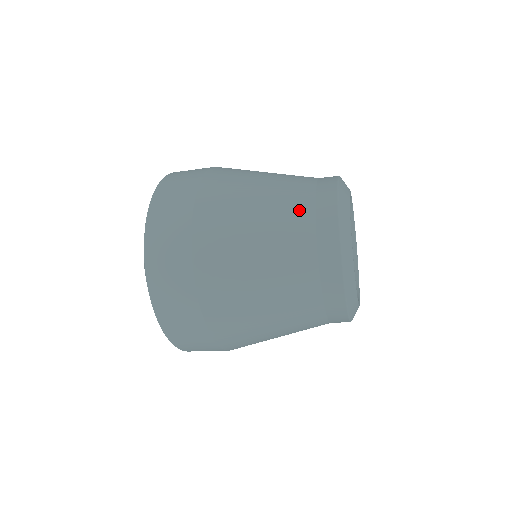
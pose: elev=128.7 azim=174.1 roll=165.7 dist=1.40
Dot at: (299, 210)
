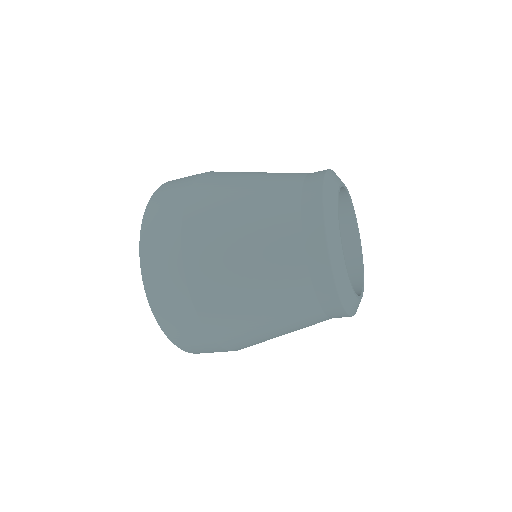
Dot at: (287, 186)
